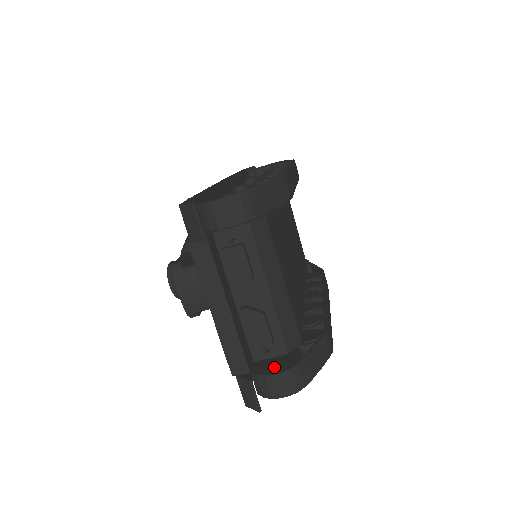
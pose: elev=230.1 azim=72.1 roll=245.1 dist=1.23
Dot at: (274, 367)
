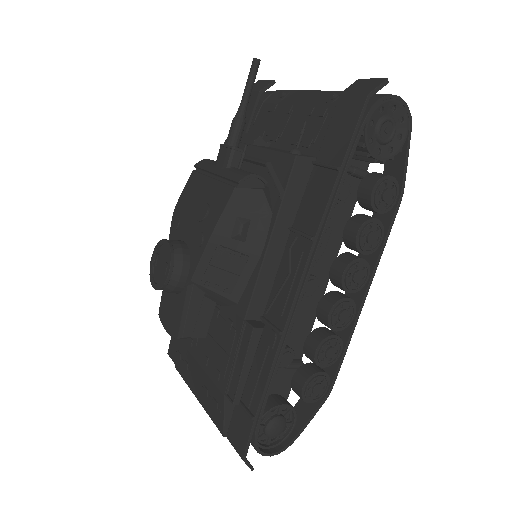
Dot at: occluded
